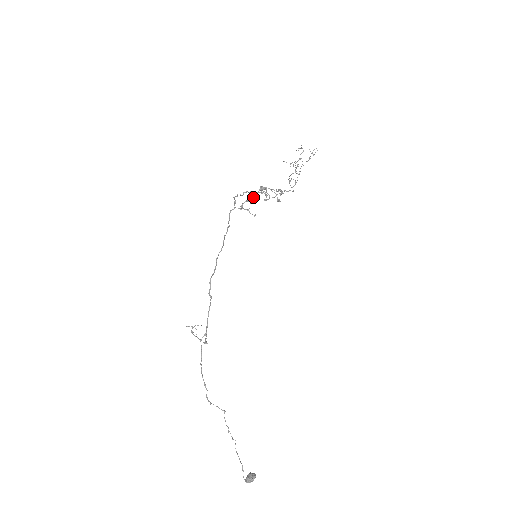
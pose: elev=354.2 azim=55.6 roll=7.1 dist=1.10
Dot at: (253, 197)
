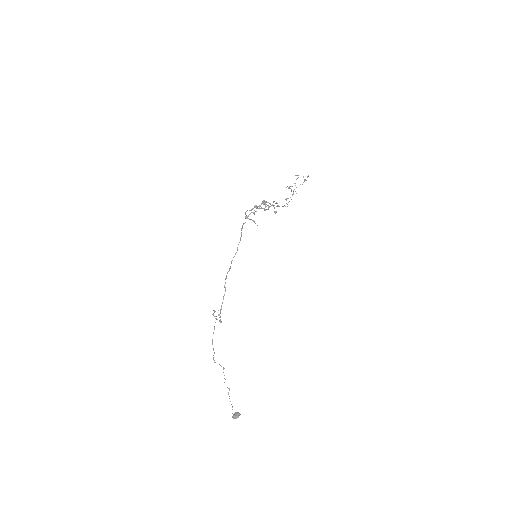
Dot at: occluded
